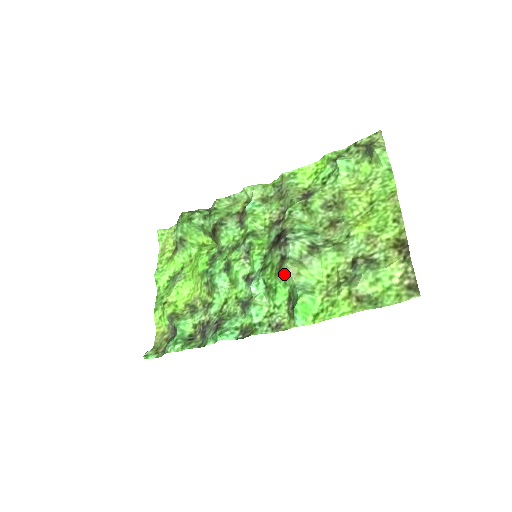
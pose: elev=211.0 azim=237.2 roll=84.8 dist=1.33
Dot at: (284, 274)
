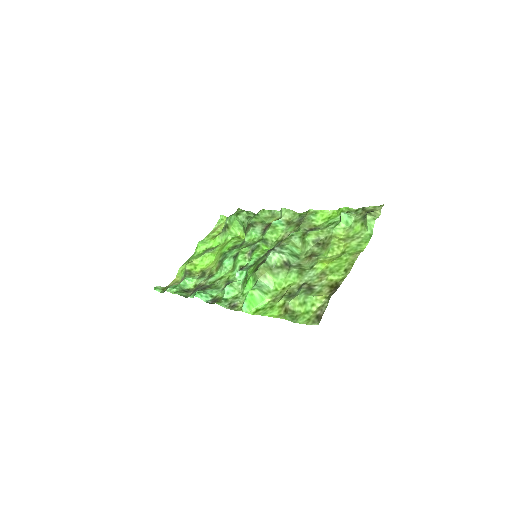
Dot at: (256, 271)
